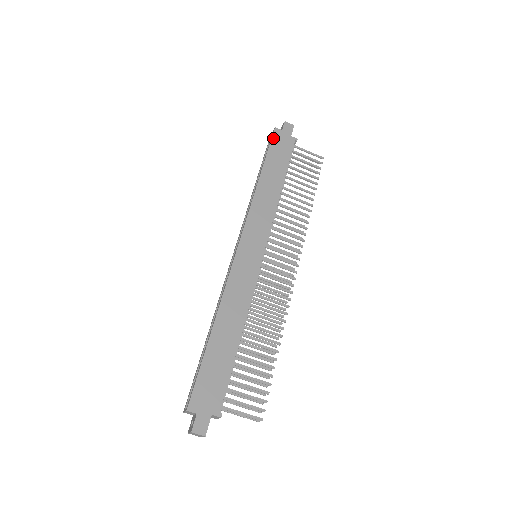
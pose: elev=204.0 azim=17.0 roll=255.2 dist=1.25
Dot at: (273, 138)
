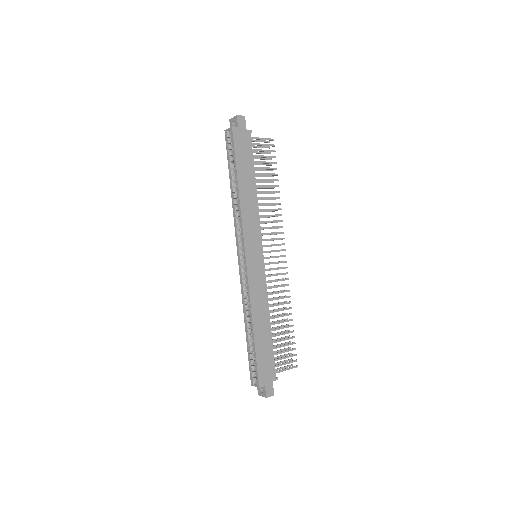
Dot at: (234, 140)
